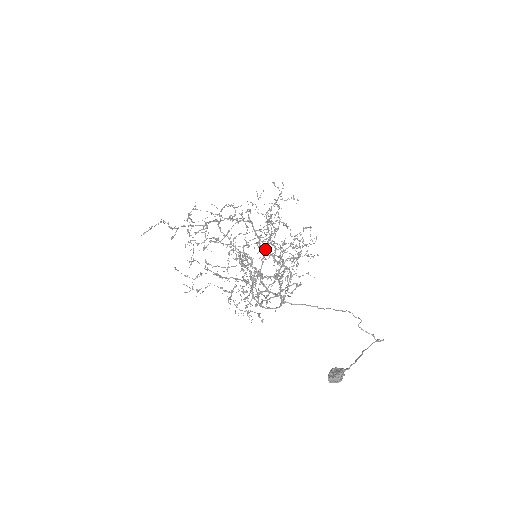
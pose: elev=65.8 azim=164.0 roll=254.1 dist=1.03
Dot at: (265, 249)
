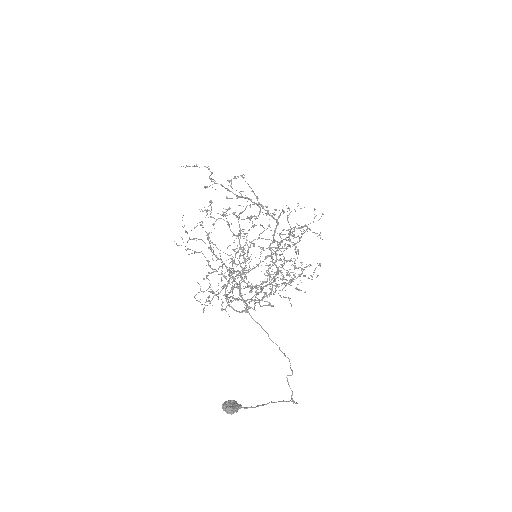
Dot at: (271, 253)
